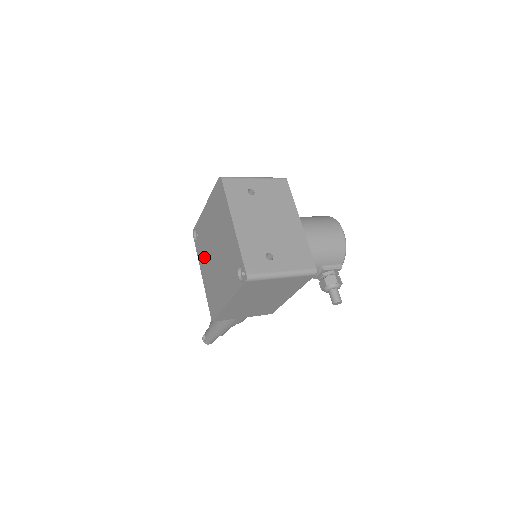
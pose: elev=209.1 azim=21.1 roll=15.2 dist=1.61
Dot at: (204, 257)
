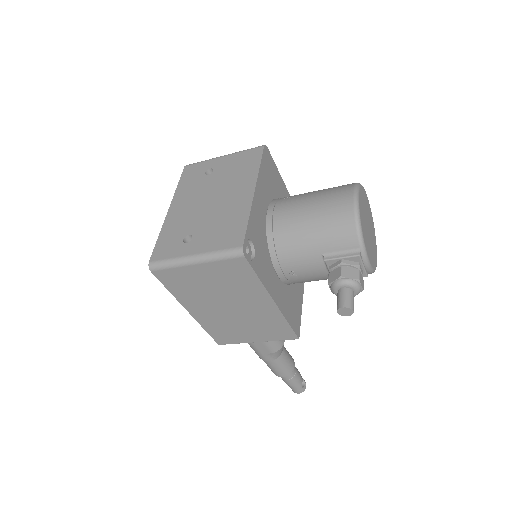
Dot at: occluded
